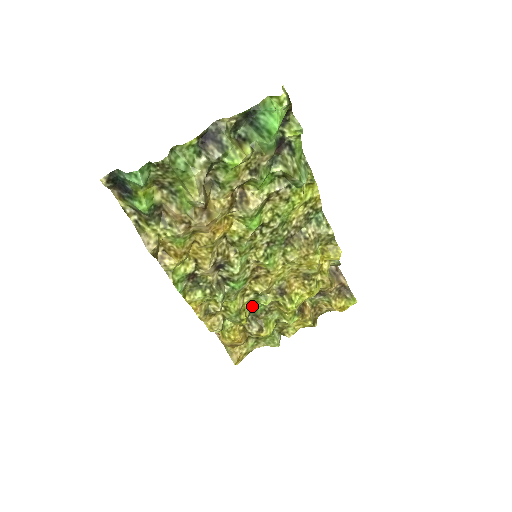
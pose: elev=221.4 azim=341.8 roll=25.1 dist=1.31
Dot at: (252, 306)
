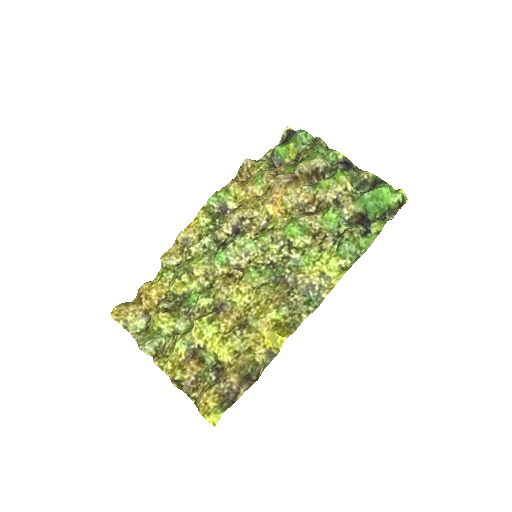
Dot at: (193, 293)
